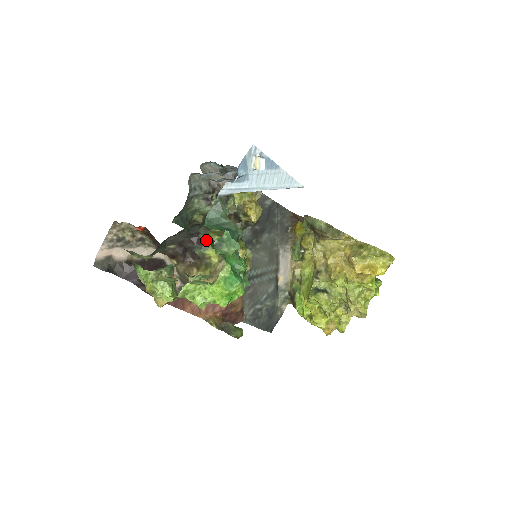
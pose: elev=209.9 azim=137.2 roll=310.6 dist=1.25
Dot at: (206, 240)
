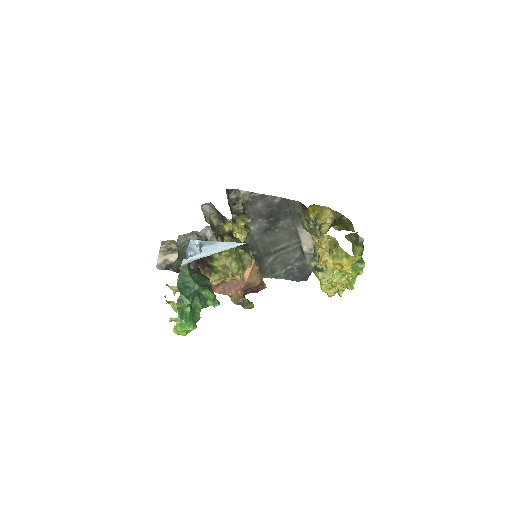
Dot at: occluded
